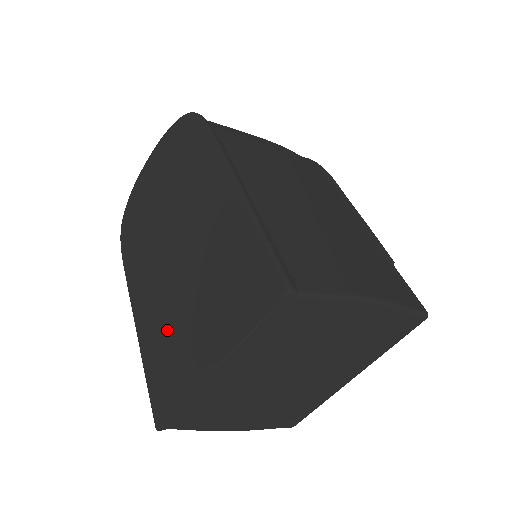
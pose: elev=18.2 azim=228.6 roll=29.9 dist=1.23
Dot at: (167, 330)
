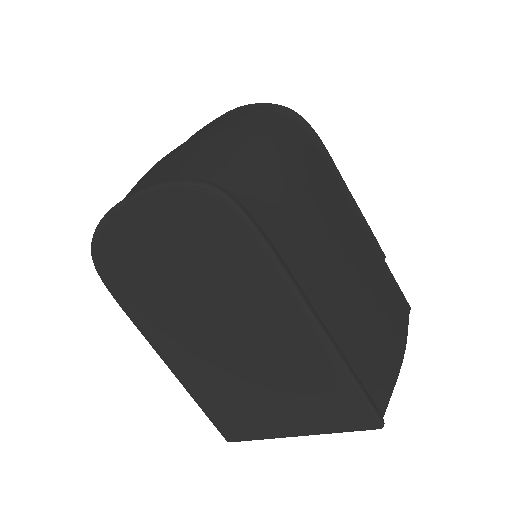
Dot at: (226, 393)
